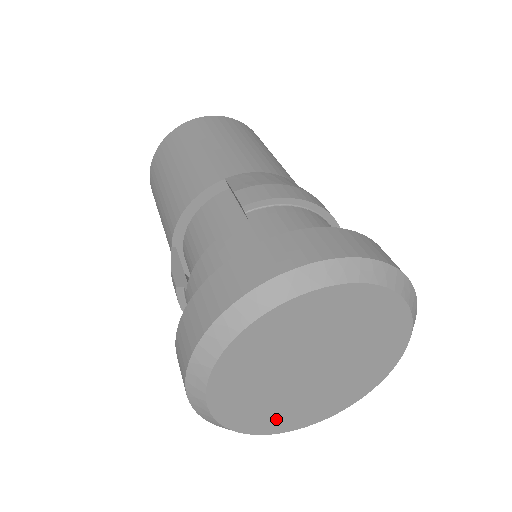
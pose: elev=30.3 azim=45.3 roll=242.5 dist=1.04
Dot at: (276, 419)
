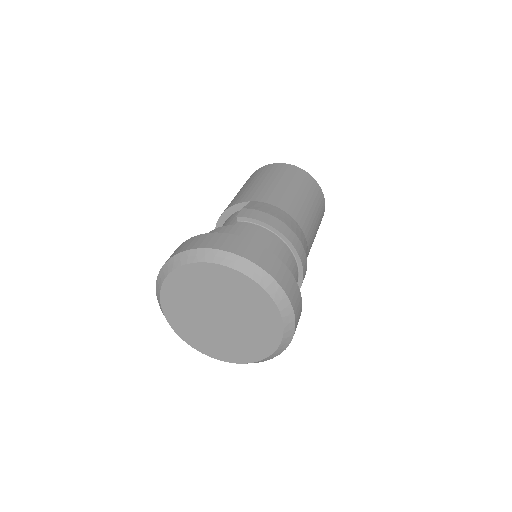
Dot at: (199, 340)
